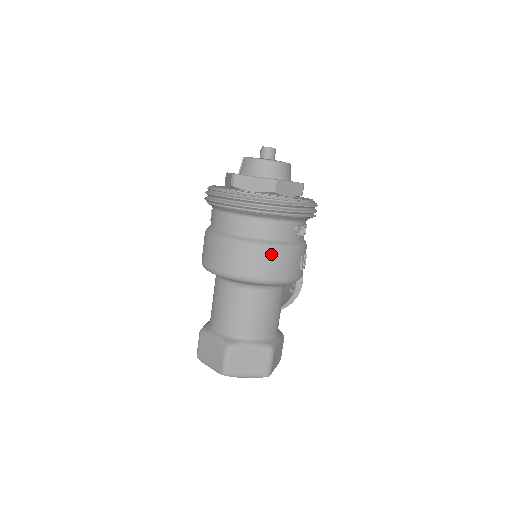
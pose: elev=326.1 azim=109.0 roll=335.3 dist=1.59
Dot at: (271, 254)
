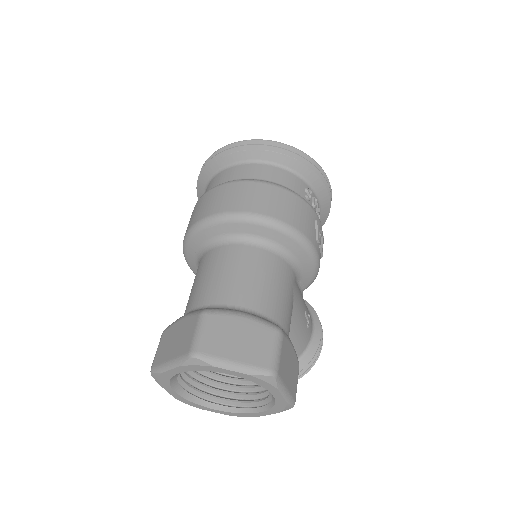
Dot at: (275, 191)
